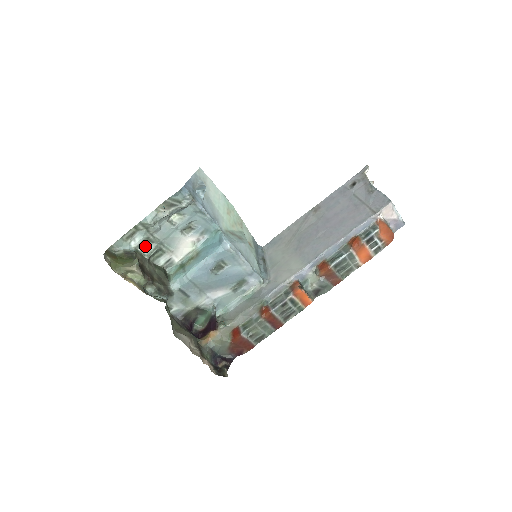
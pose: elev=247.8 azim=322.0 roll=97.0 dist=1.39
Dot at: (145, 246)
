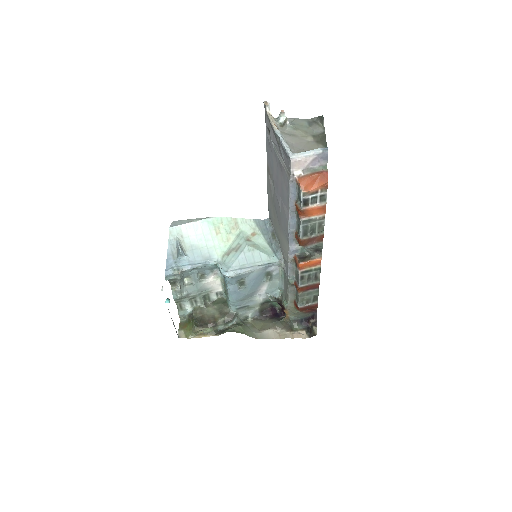
Dot at: (195, 302)
